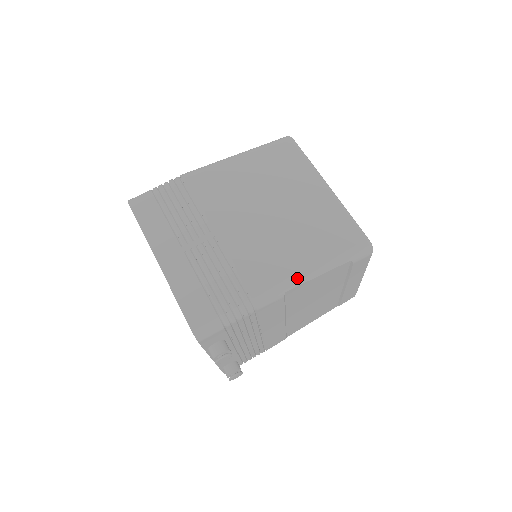
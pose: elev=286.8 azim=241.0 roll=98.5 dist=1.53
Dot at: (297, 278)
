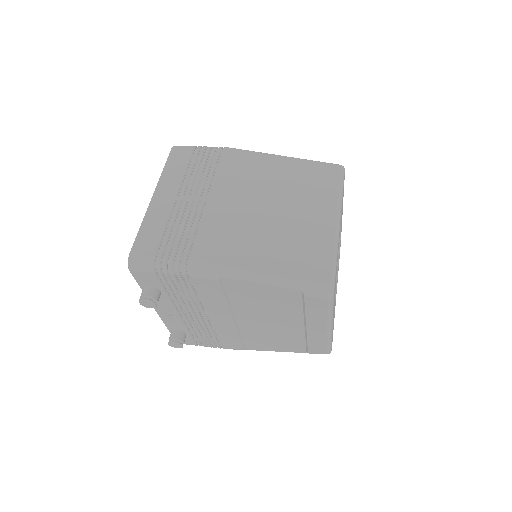
Dot at: (239, 271)
